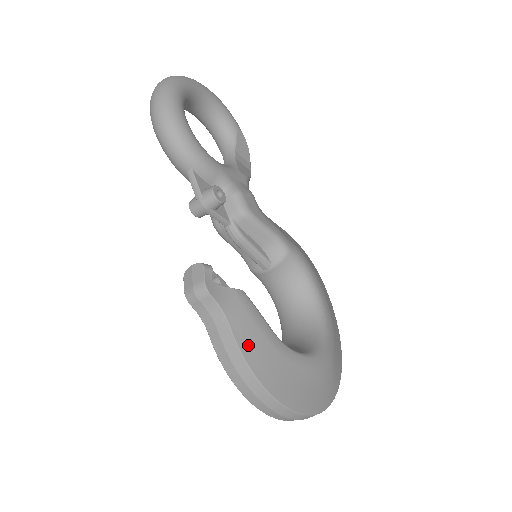
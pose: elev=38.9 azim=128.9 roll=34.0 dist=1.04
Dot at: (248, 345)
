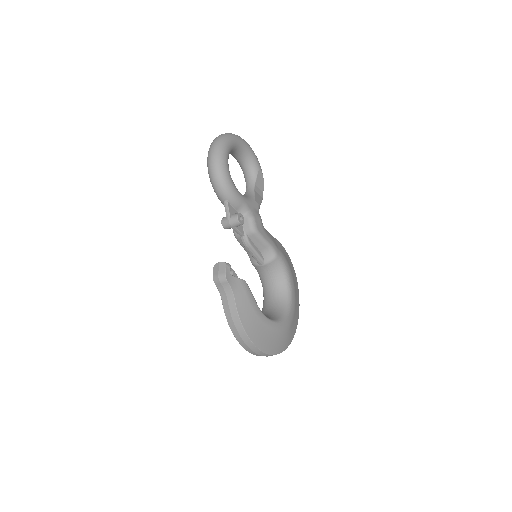
Dot at: (243, 311)
